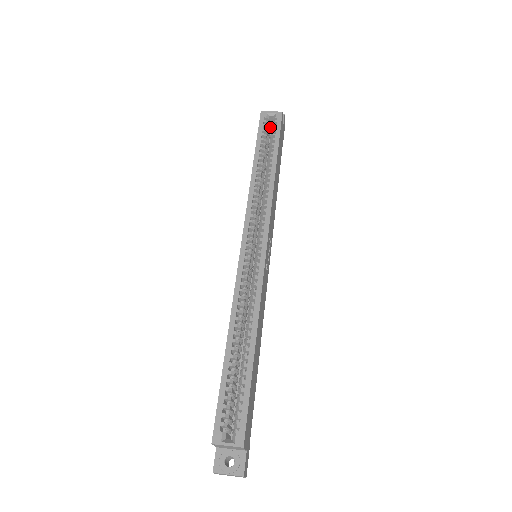
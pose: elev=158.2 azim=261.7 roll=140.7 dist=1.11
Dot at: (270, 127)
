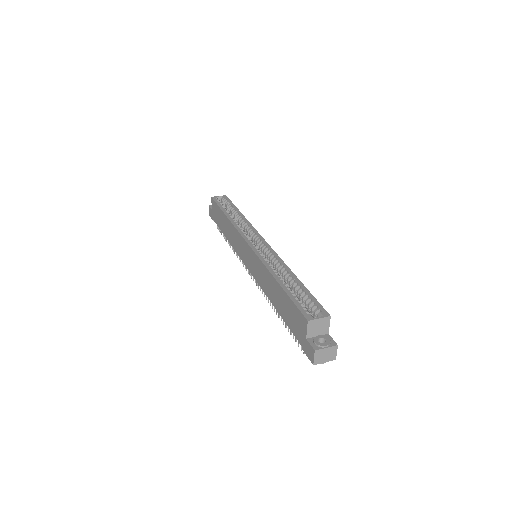
Dot at: occluded
